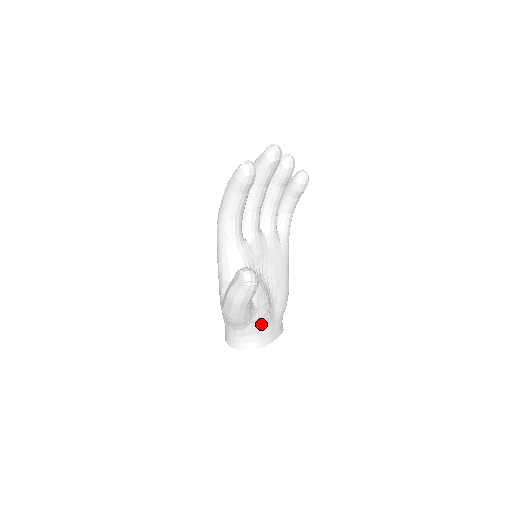
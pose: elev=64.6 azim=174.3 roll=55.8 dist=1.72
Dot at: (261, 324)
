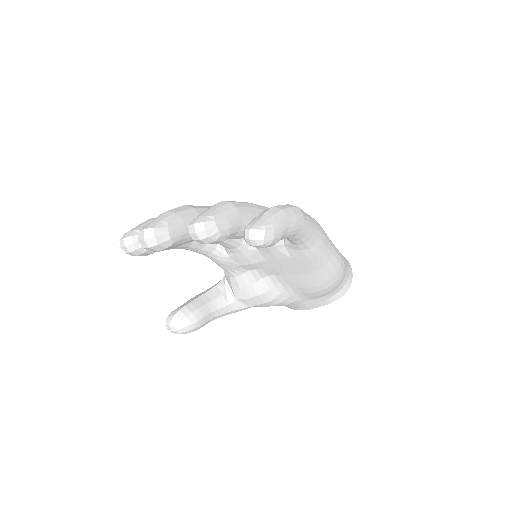
Dot at: occluded
